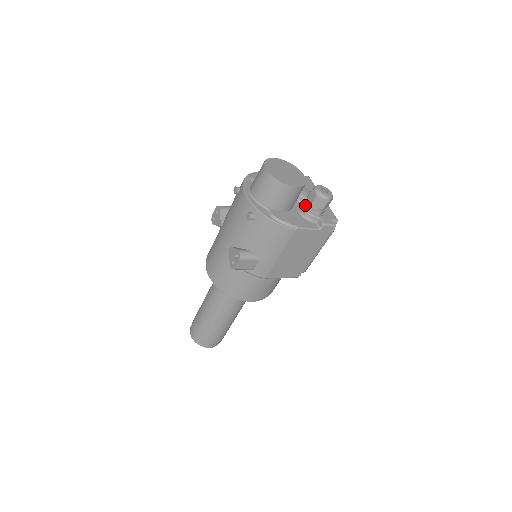
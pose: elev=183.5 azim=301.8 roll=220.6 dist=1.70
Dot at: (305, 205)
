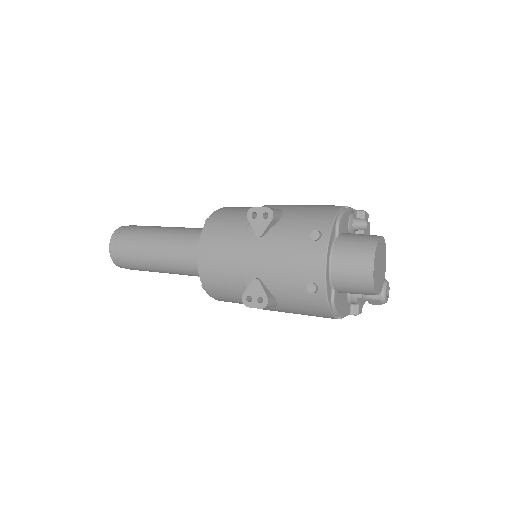
Dot at: occluded
